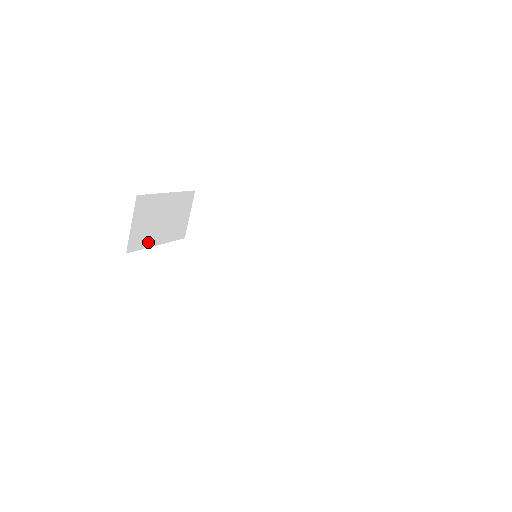
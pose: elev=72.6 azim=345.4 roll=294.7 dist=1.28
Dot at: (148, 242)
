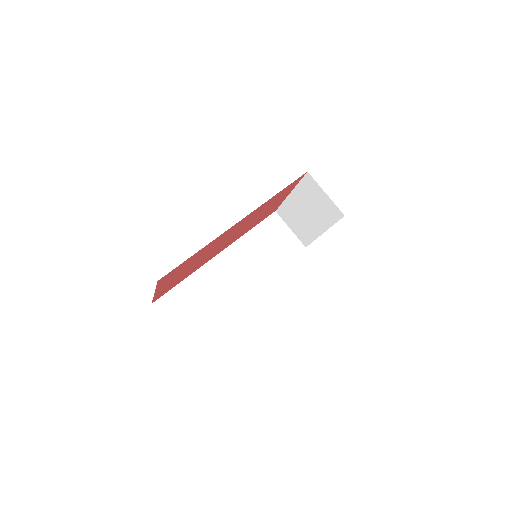
Dot at: occluded
